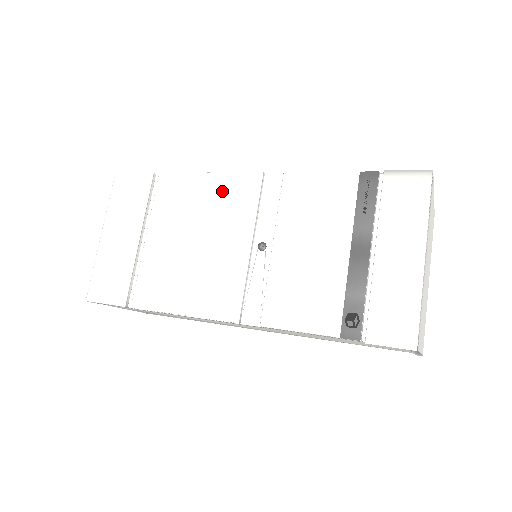
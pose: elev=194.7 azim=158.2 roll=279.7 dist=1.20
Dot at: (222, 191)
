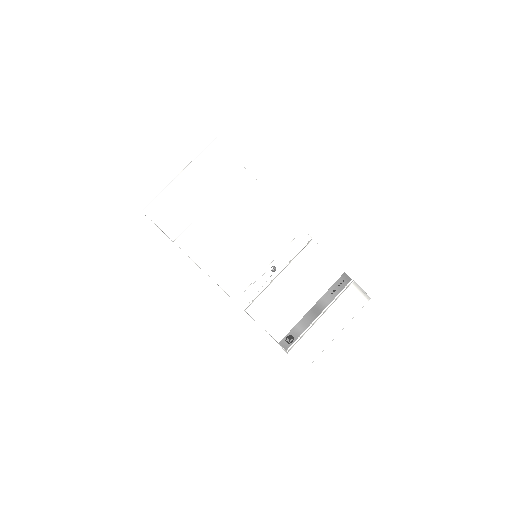
Dot at: (275, 218)
